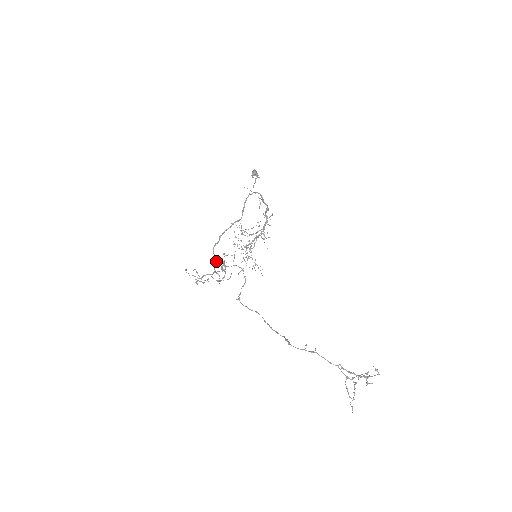
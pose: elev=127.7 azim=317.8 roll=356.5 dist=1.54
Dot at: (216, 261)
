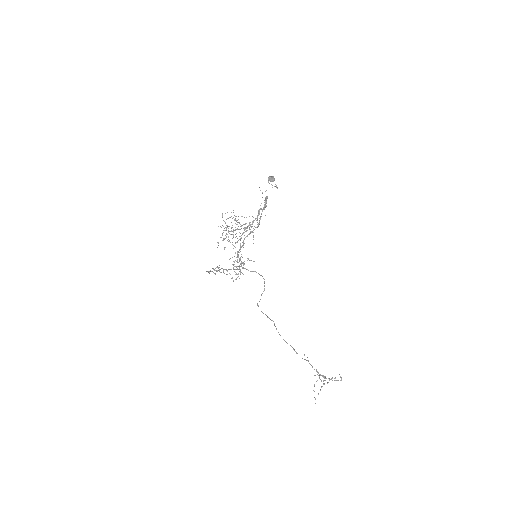
Dot at: (235, 260)
